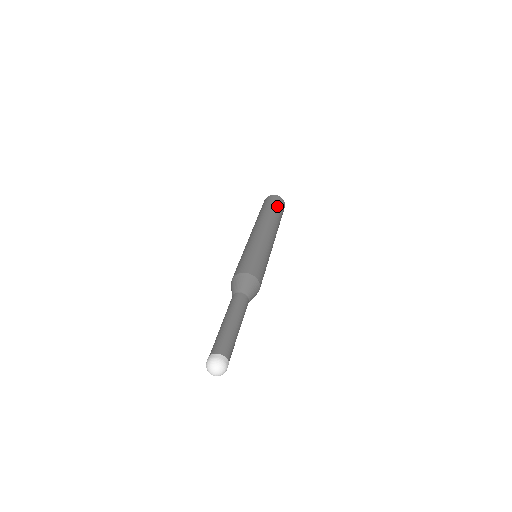
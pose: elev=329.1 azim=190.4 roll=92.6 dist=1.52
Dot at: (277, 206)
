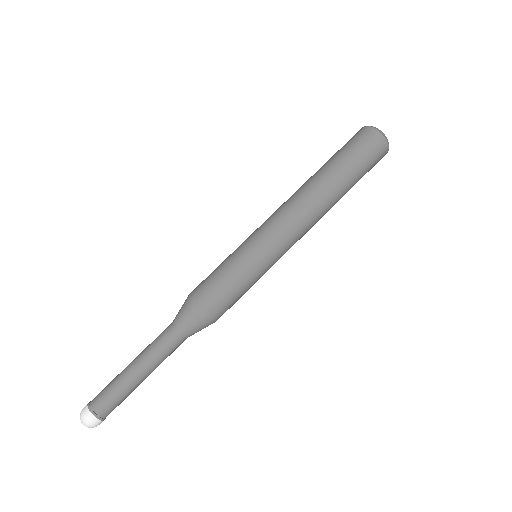
Dot at: (362, 168)
